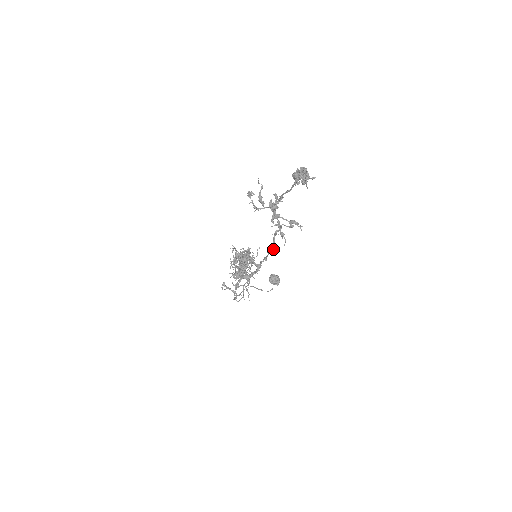
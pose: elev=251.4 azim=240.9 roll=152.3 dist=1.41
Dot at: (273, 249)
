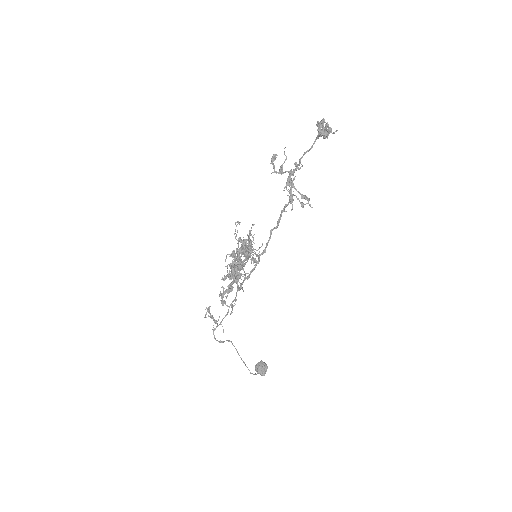
Dot at: (277, 224)
